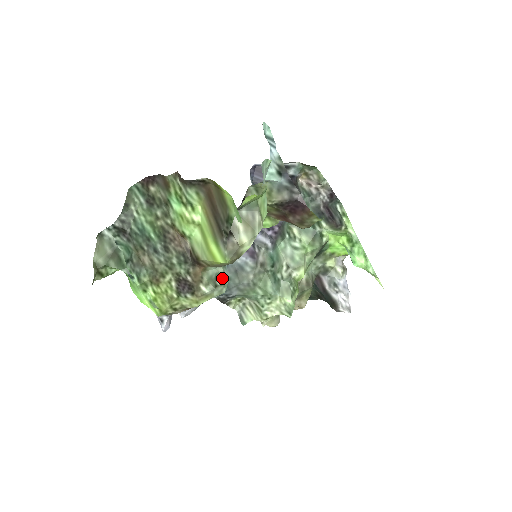
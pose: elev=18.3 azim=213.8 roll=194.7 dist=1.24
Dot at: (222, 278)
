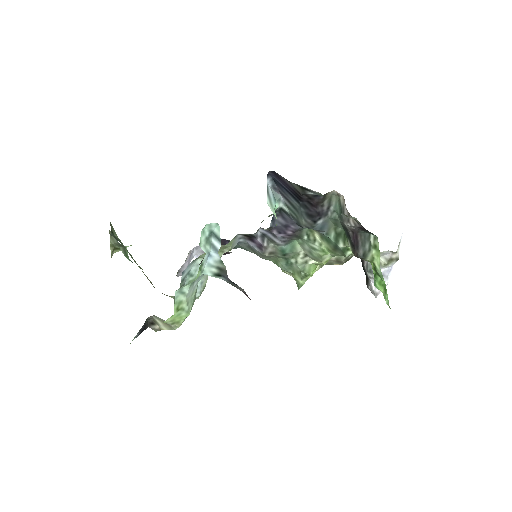
Dot at: occluded
